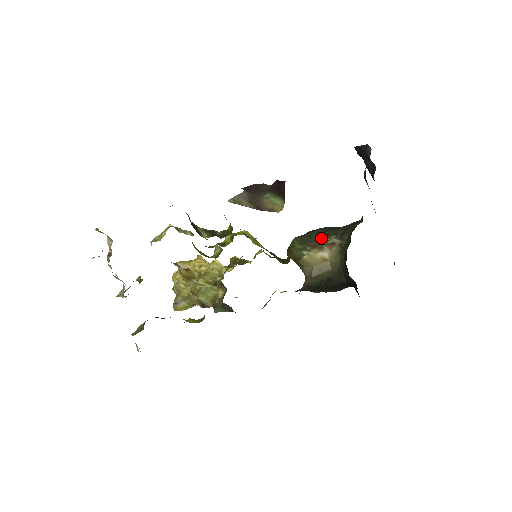
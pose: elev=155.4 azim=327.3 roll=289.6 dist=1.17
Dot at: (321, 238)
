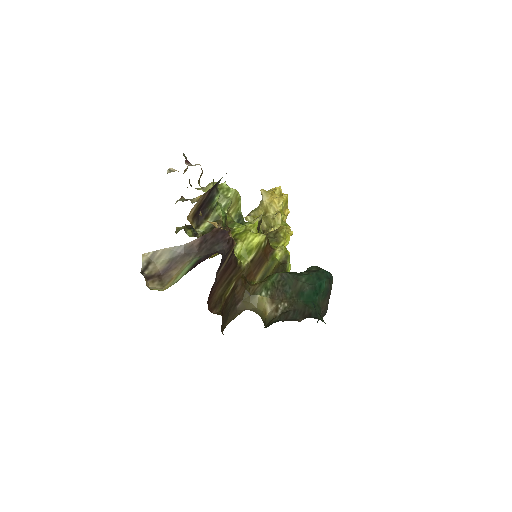
Dot at: (284, 295)
